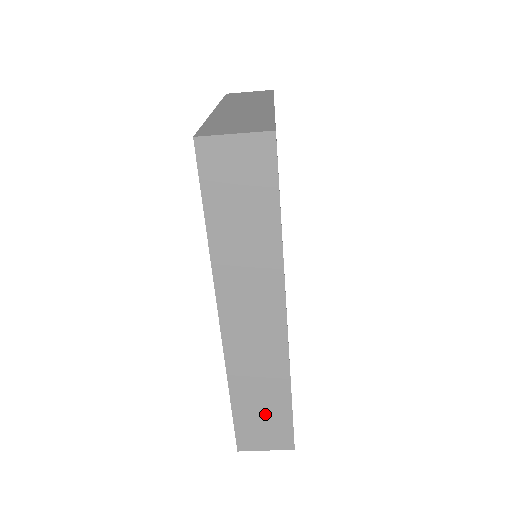
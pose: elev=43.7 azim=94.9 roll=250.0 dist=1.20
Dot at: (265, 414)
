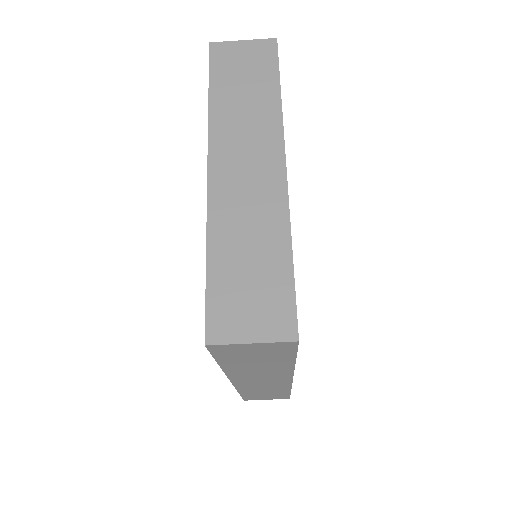
Dot at: (268, 395)
